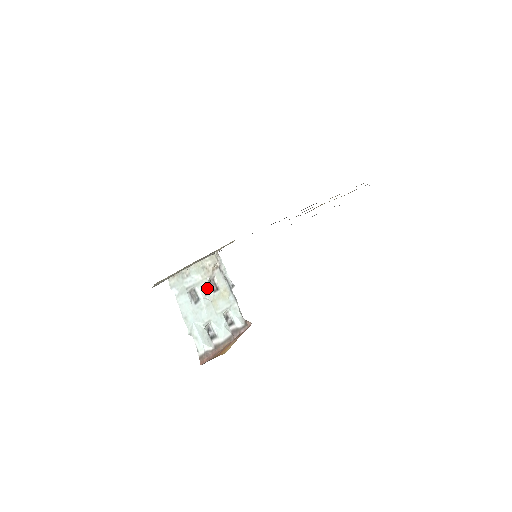
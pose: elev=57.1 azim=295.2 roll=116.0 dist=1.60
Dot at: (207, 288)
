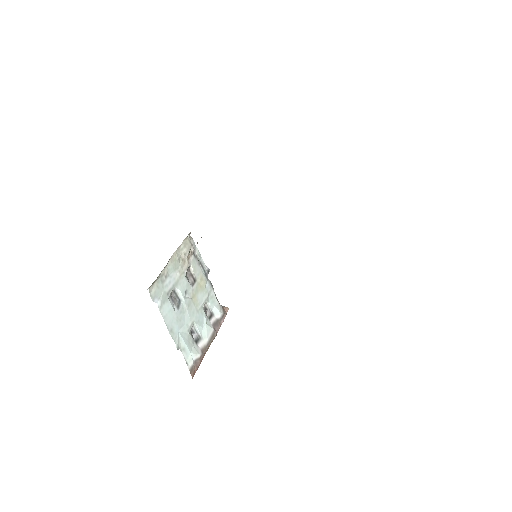
Dot at: (186, 284)
